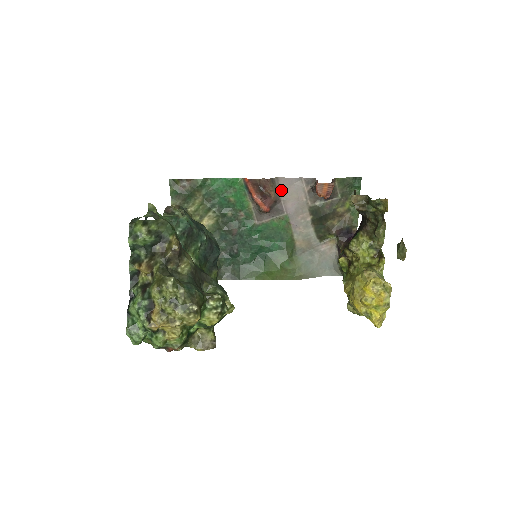
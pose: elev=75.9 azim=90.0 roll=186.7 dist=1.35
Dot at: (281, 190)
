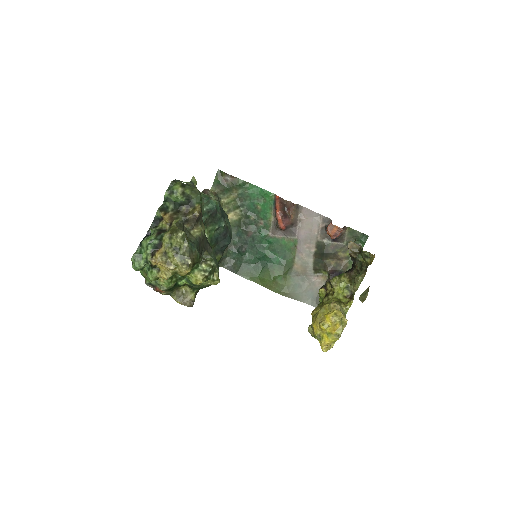
Dot at: (301, 217)
